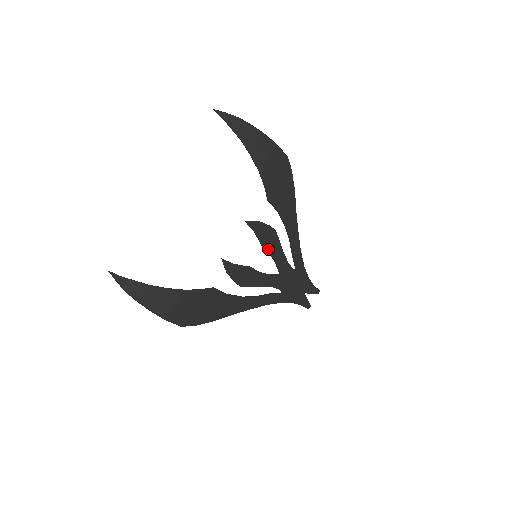
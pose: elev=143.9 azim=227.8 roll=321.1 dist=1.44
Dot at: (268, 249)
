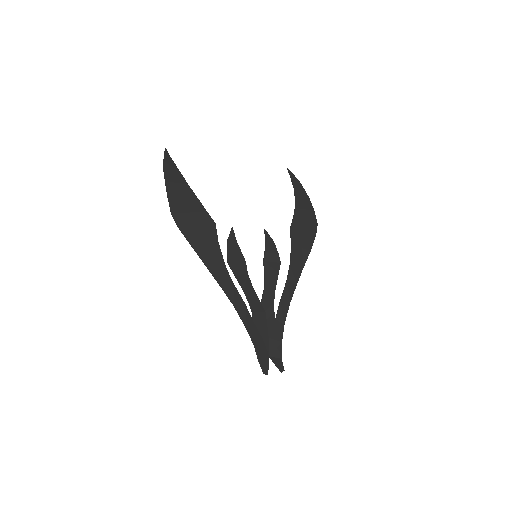
Dot at: (266, 269)
